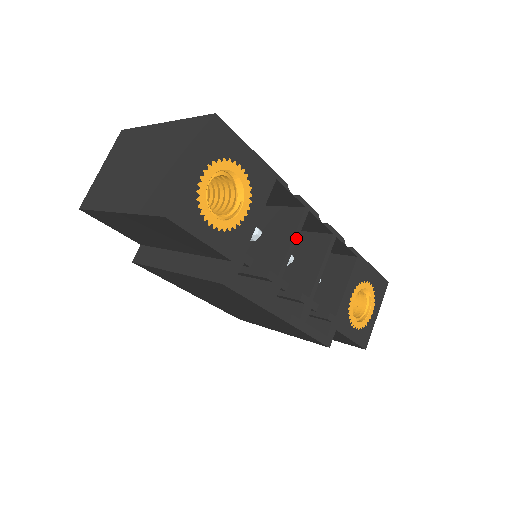
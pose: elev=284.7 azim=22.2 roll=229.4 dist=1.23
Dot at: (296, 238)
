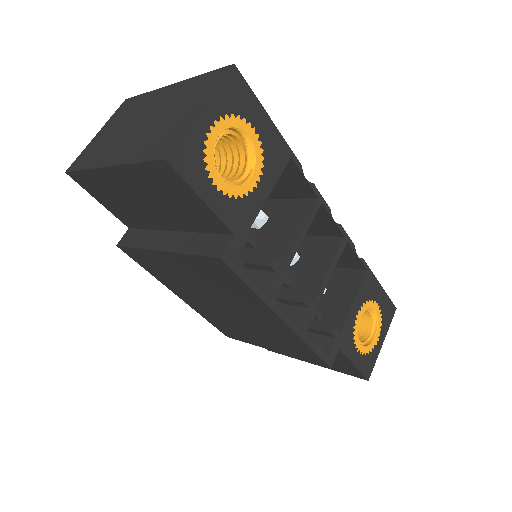
Dot at: (306, 229)
